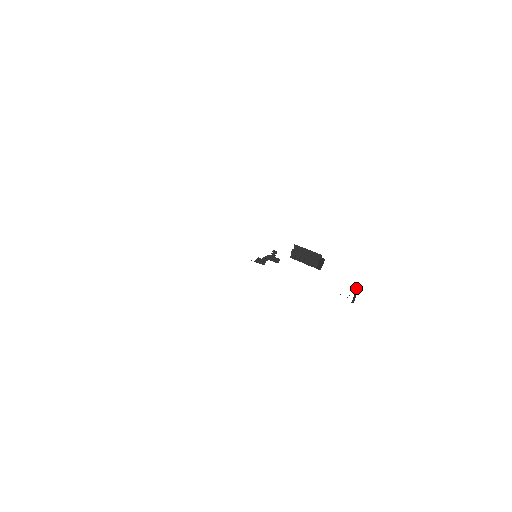
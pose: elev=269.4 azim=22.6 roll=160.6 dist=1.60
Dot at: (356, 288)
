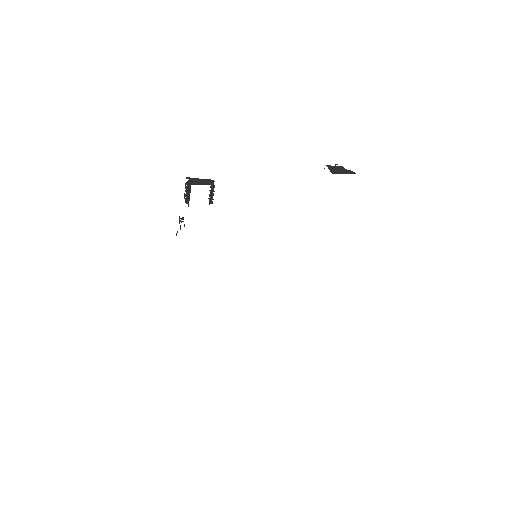
Dot at: occluded
